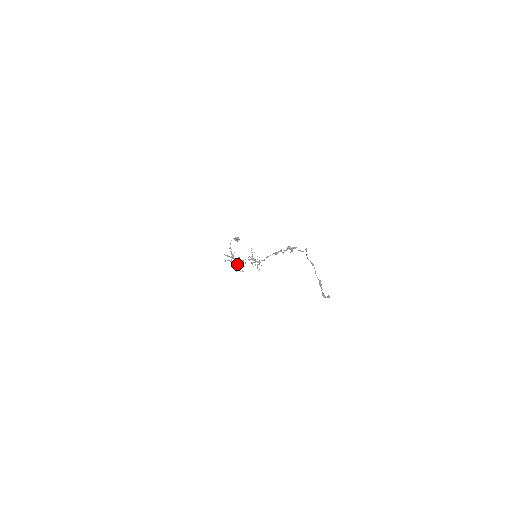
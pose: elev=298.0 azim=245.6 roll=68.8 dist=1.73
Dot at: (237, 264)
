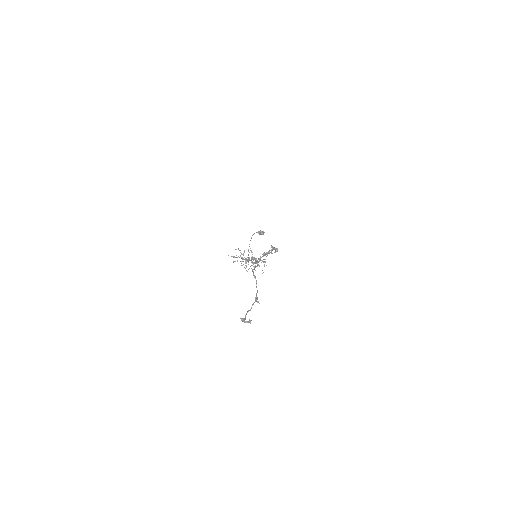
Dot at: (248, 264)
